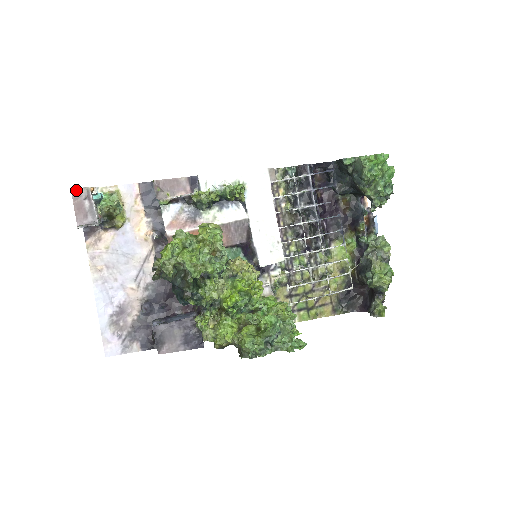
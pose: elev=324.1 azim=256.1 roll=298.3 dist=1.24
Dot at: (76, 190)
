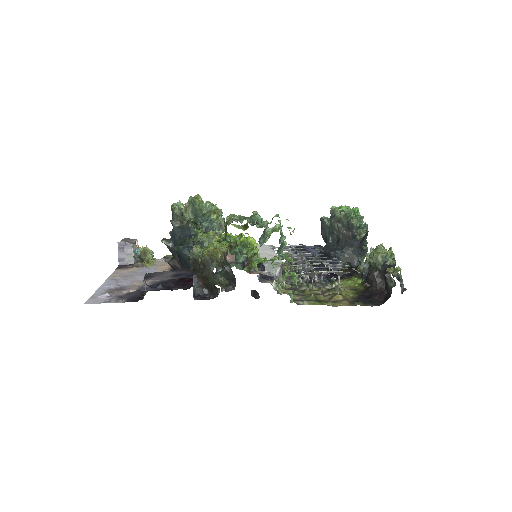
Dot at: (127, 239)
